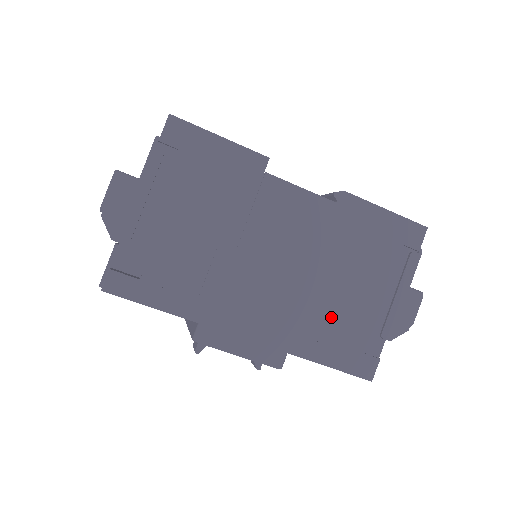
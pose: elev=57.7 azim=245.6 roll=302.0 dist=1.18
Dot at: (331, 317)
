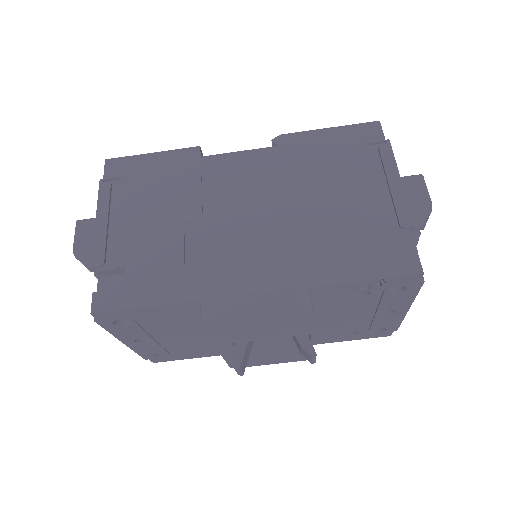
Dot at: (332, 234)
